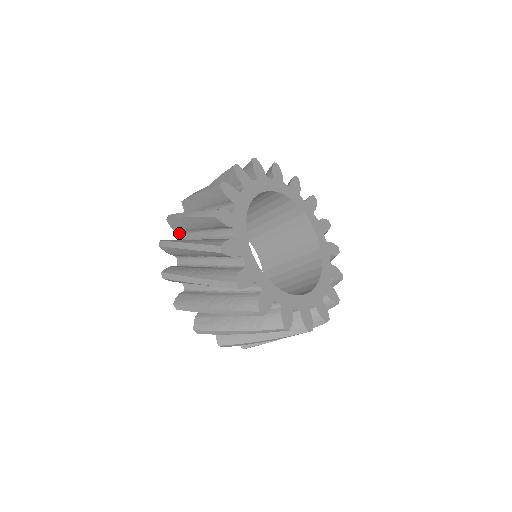
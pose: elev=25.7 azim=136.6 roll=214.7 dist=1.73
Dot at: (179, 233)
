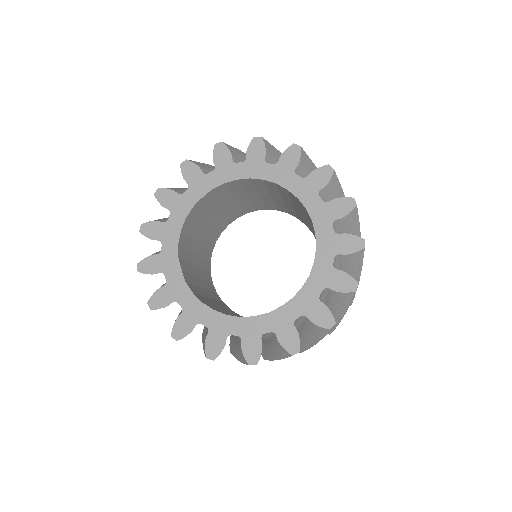
Dot at: occluded
